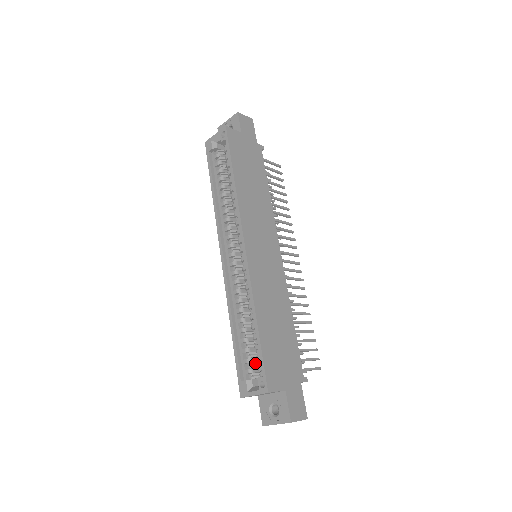
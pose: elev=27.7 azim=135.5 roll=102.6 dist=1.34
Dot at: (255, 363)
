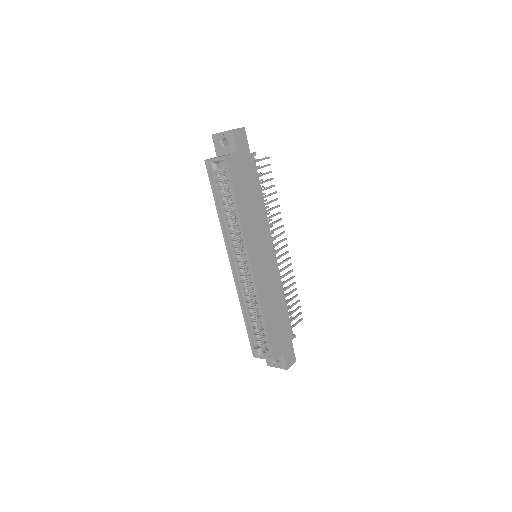
Dot at: (262, 336)
